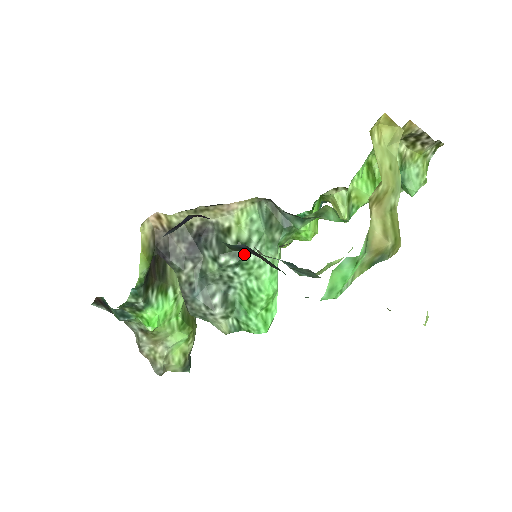
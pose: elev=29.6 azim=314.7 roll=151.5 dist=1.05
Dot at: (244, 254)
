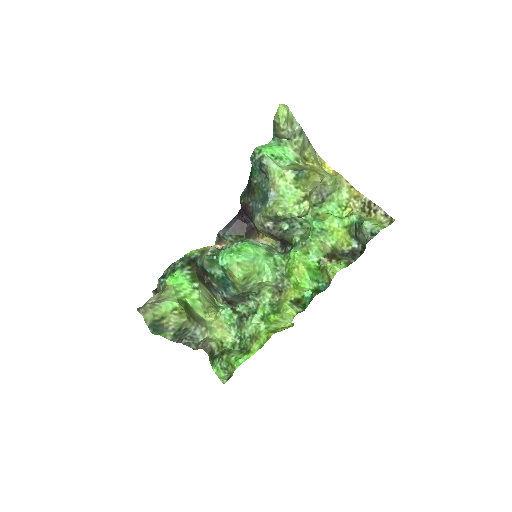
Dot at: (249, 239)
